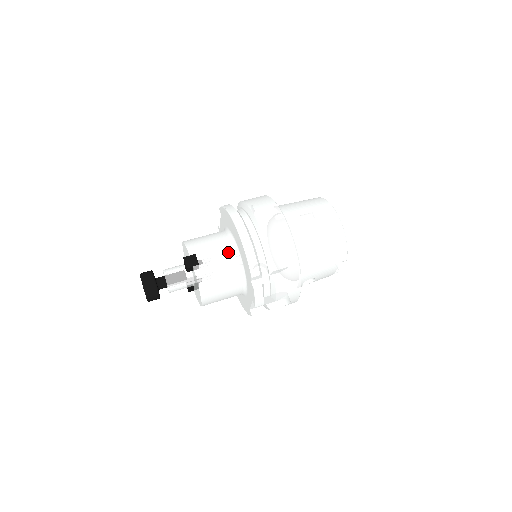
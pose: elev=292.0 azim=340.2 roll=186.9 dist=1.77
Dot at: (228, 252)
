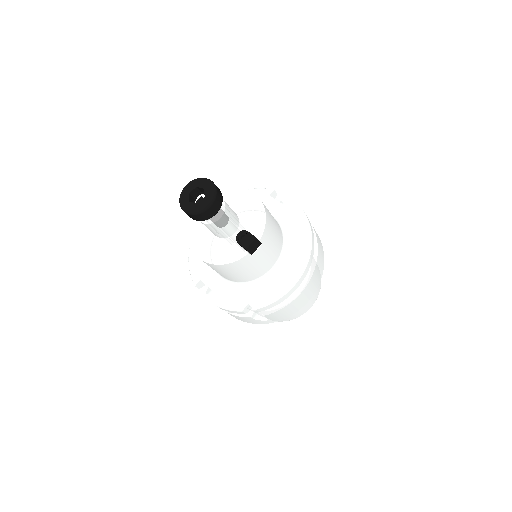
Dot at: (269, 265)
